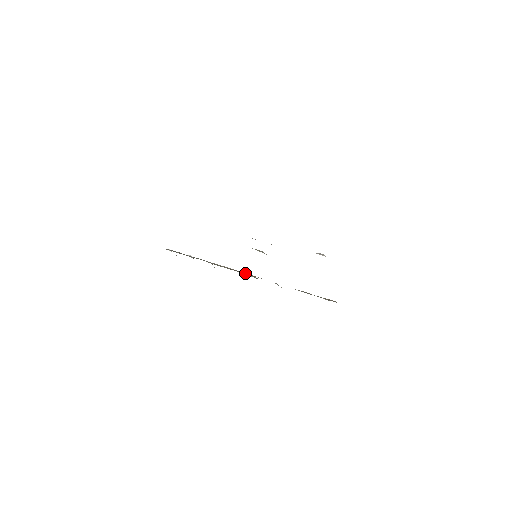
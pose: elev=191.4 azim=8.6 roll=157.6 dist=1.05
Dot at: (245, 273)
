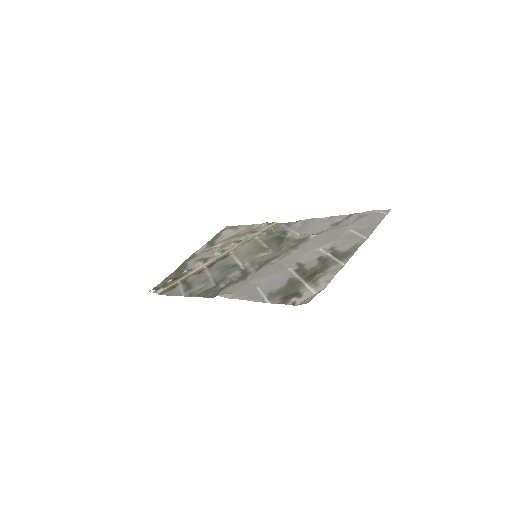
Dot at: (220, 257)
